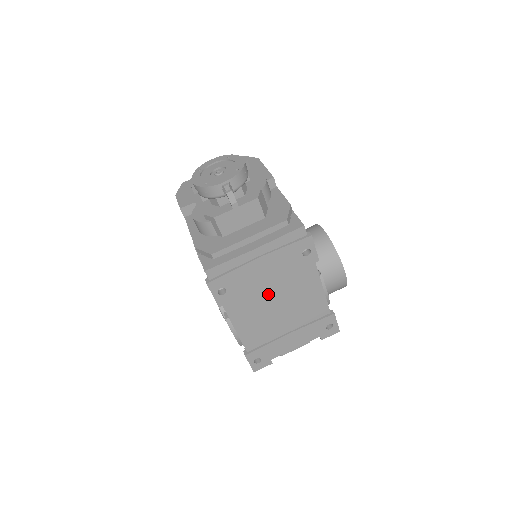
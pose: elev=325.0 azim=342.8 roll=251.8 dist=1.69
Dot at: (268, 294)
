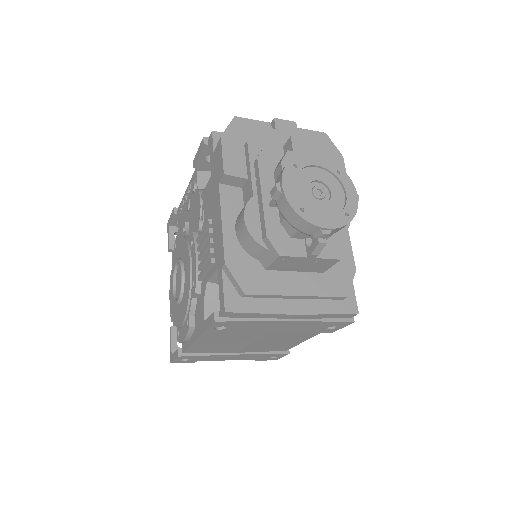
Dot at: (258, 335)
